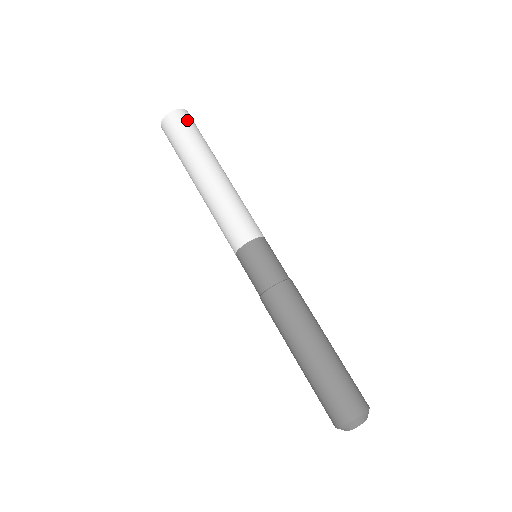
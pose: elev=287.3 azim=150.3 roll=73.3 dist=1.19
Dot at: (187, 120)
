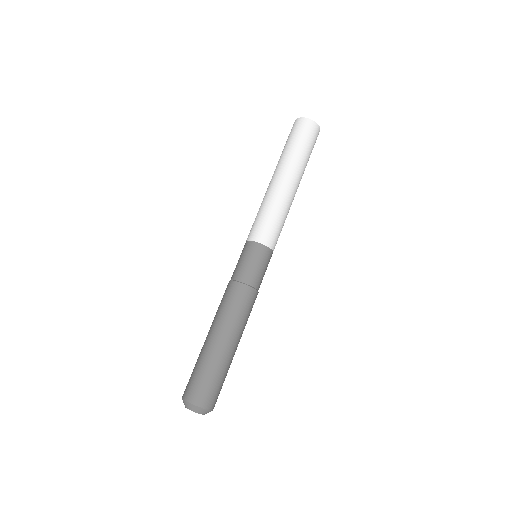
Dot at: occluded
